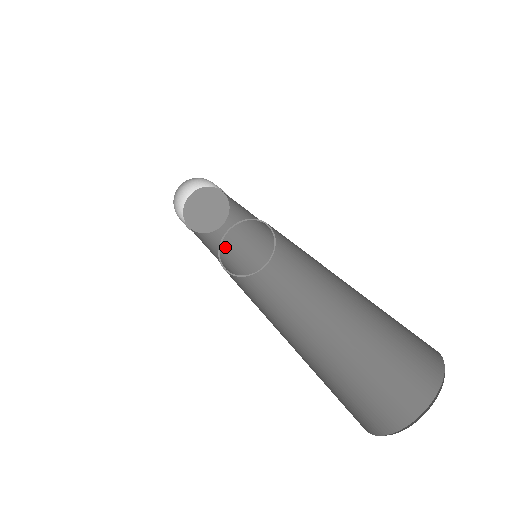
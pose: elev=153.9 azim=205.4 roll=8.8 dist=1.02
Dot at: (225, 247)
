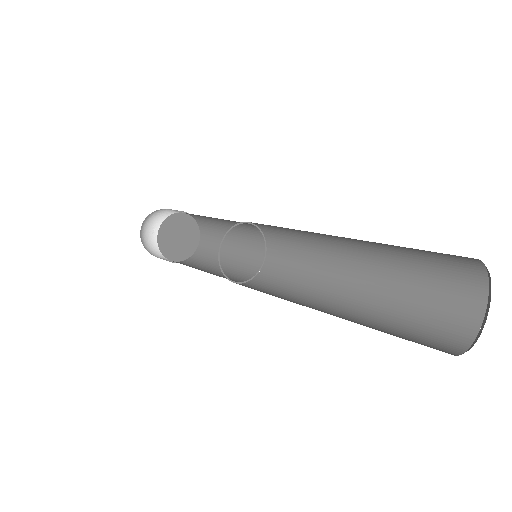
Dot at: (200, 269)
